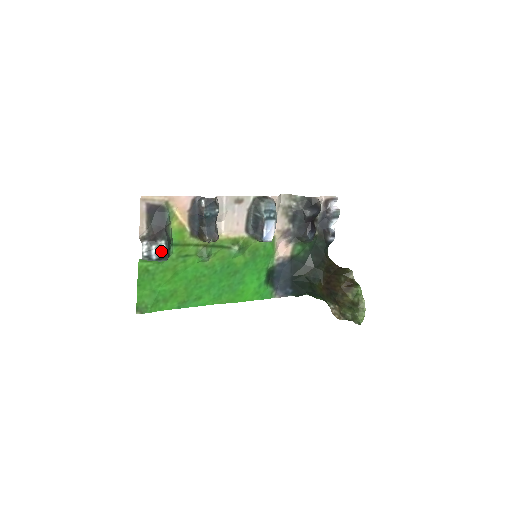
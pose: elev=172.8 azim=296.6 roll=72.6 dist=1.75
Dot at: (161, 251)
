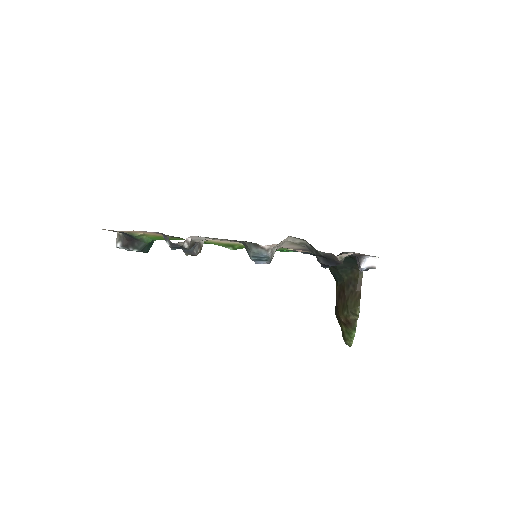
Dot at: occluded
